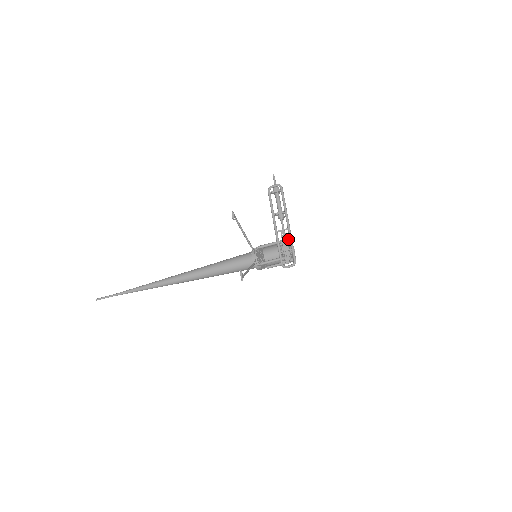
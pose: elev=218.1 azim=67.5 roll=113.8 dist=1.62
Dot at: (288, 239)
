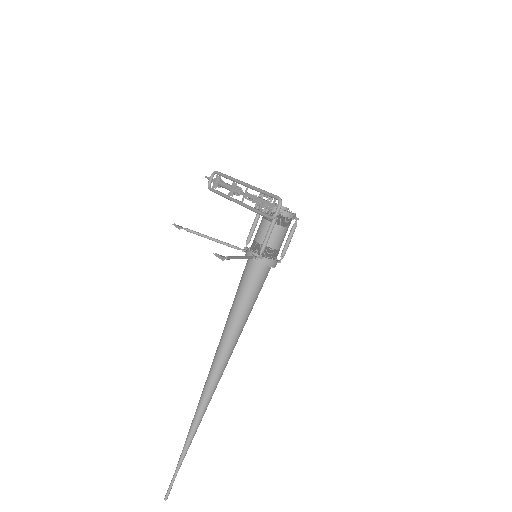
Dot at: (258, 196)
